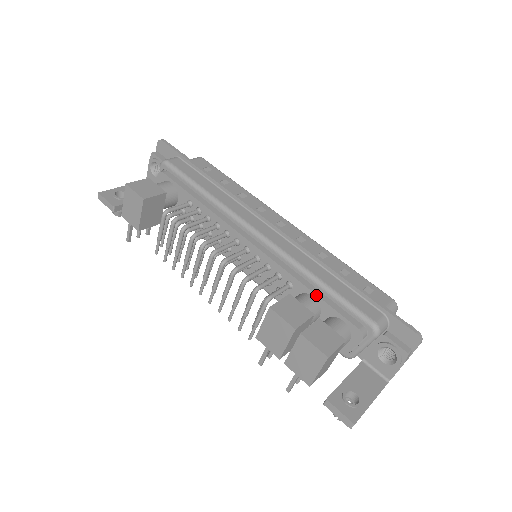
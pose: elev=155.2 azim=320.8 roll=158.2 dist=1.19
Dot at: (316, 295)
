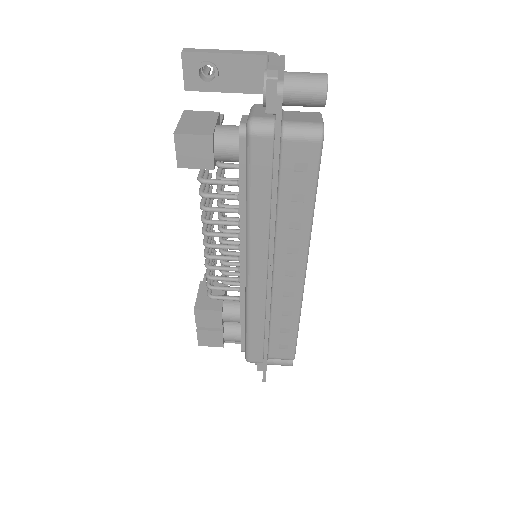
Dot at: (240, 323)
